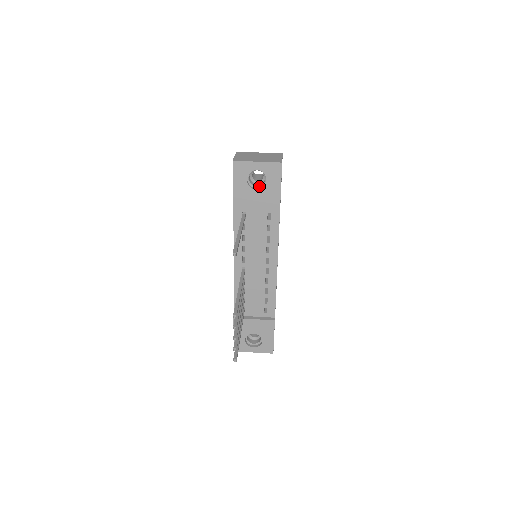
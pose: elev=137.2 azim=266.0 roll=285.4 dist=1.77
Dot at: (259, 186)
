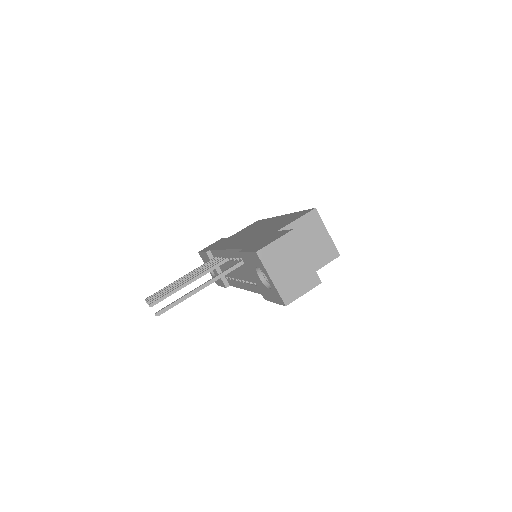
Dot at: (266, 277)
